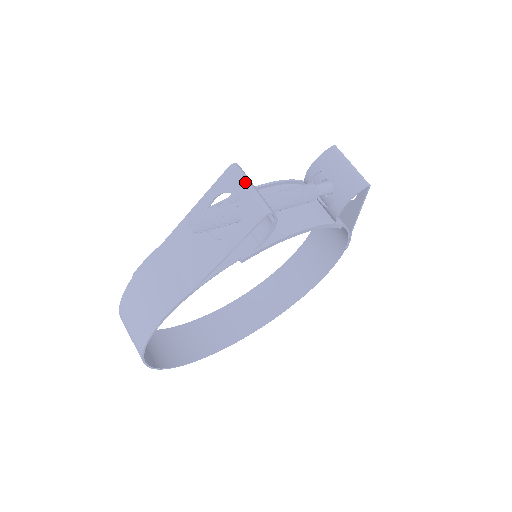
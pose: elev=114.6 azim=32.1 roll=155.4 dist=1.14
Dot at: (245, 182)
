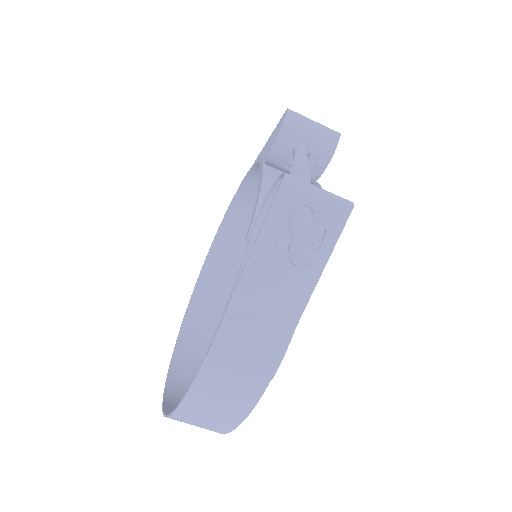
Dot at: (311, 187)
